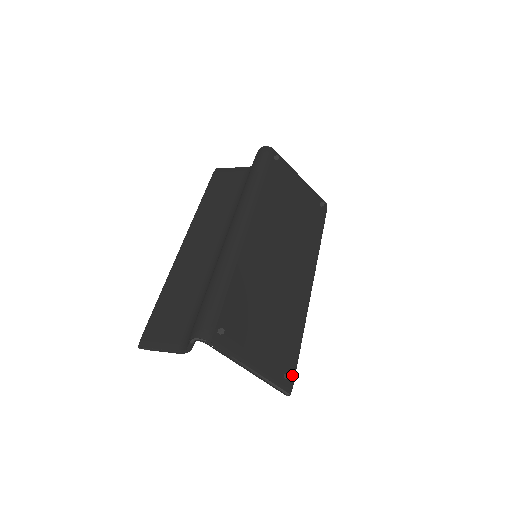
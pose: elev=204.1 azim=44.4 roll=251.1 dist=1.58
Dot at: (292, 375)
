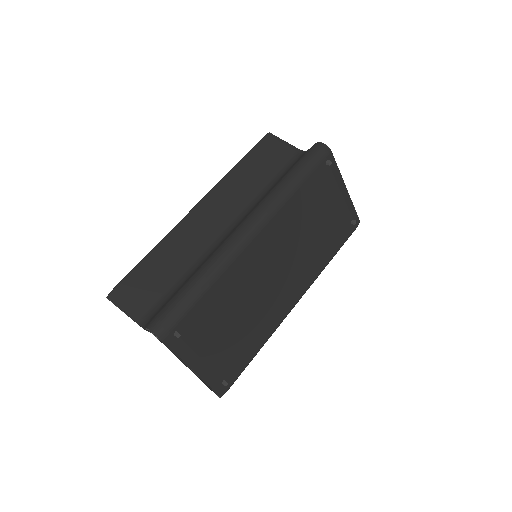
Dot at: (231, 382)
